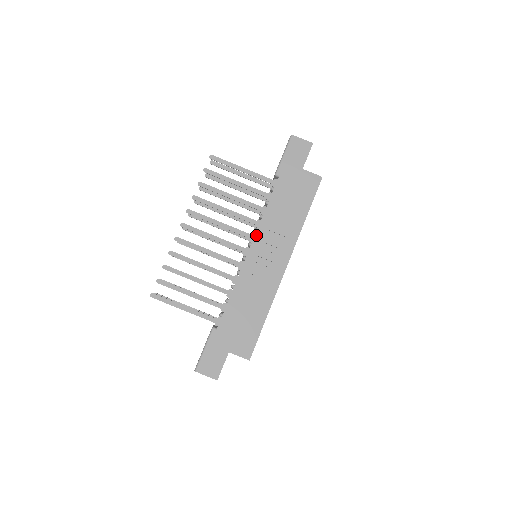
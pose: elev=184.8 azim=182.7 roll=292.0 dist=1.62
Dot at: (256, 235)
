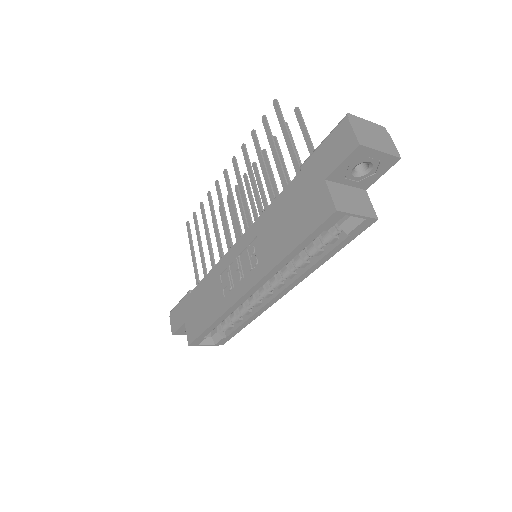
Dot at: (247, 231)
